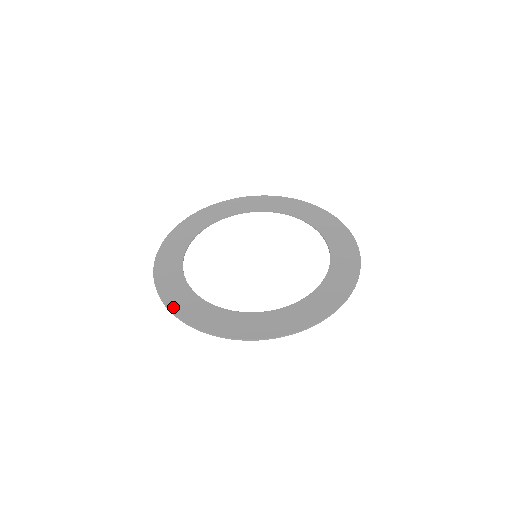
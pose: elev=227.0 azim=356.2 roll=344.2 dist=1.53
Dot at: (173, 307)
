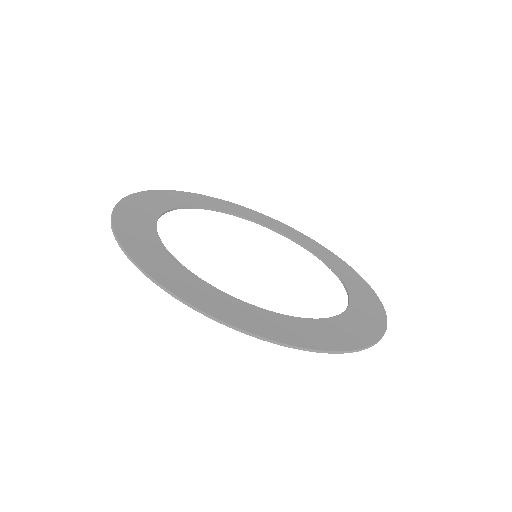
Dot at: (121, 208)
